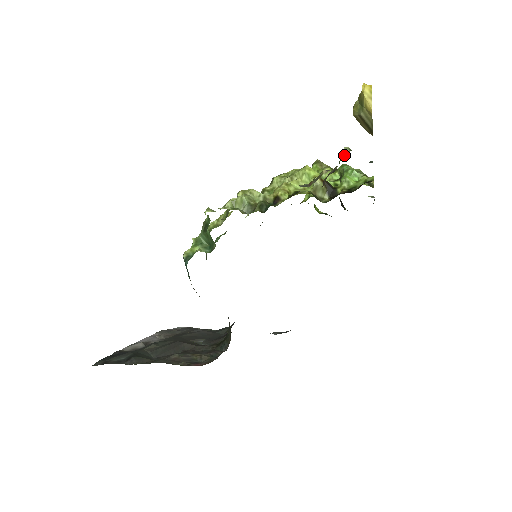
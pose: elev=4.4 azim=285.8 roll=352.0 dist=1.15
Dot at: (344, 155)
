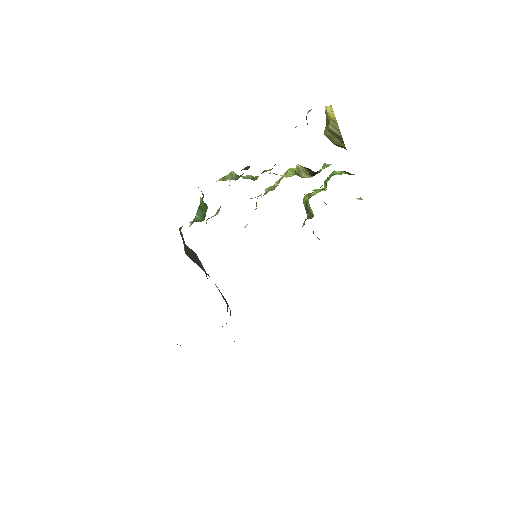
Dot at: occluded
